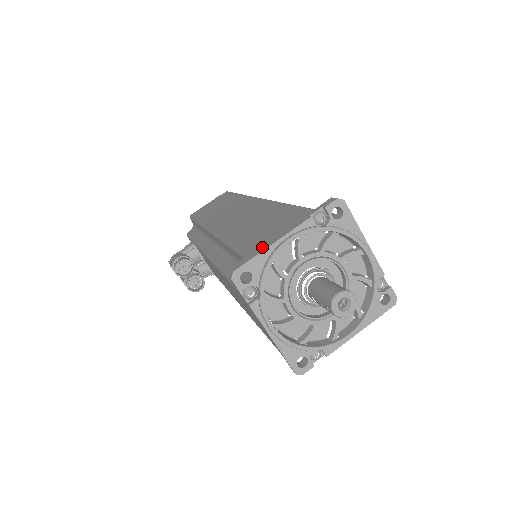
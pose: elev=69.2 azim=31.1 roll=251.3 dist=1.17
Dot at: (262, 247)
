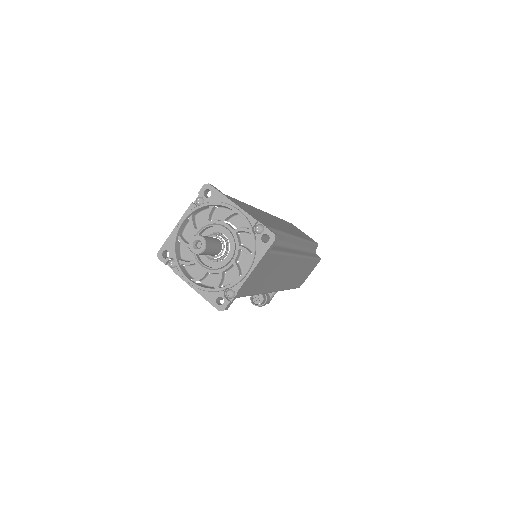
Dot at: (174, 233)
